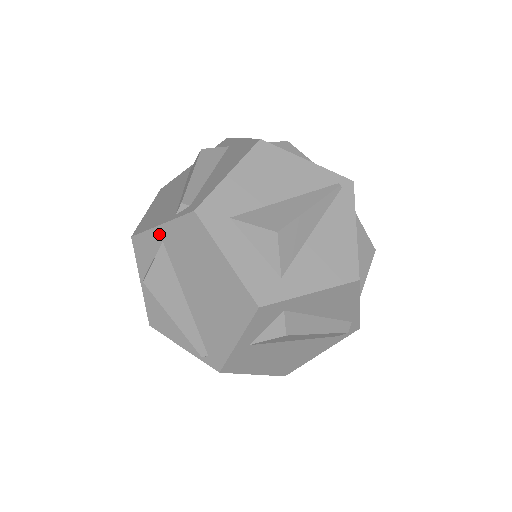
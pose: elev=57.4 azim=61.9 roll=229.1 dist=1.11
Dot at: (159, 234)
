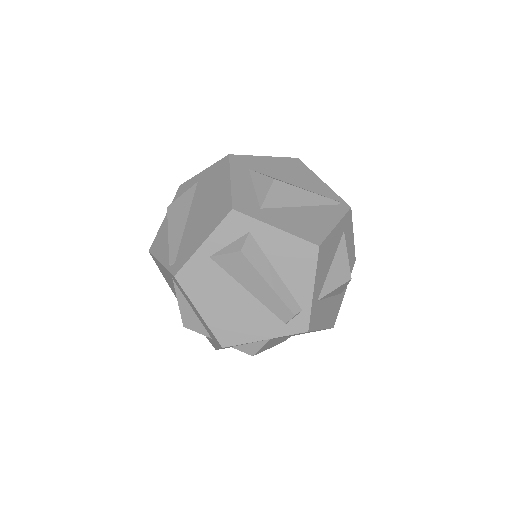
Dot at: (199, 177)
